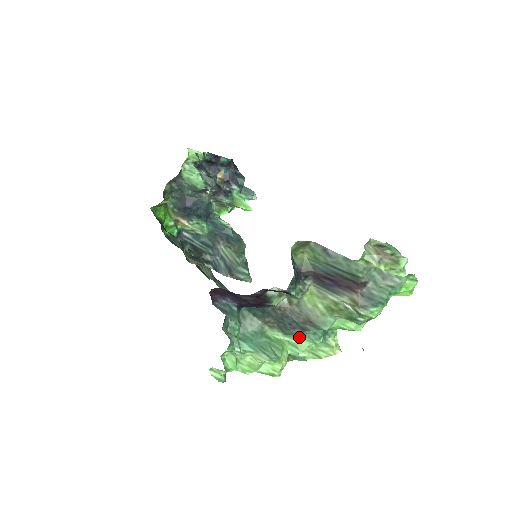
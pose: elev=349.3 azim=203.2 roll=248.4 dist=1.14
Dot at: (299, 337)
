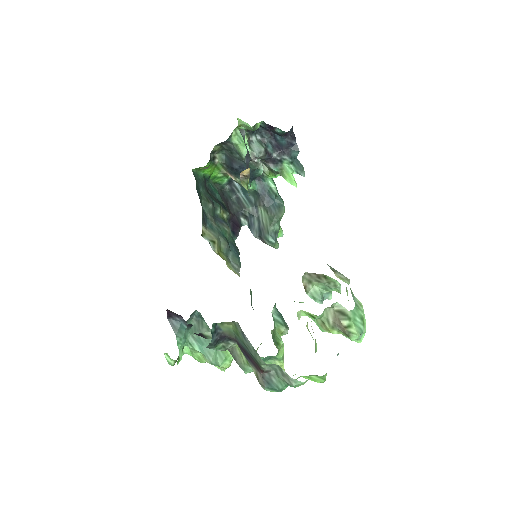
Dot at: occluded
